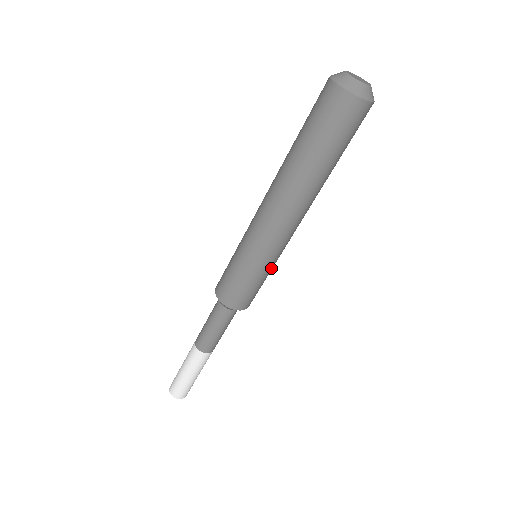
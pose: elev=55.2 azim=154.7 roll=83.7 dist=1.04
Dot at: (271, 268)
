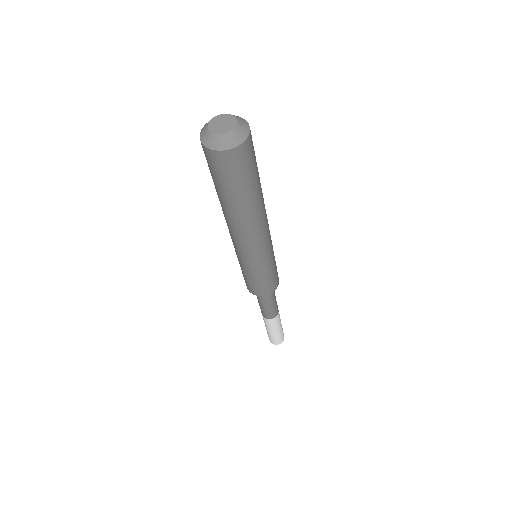
Dot at: (273, 258)
